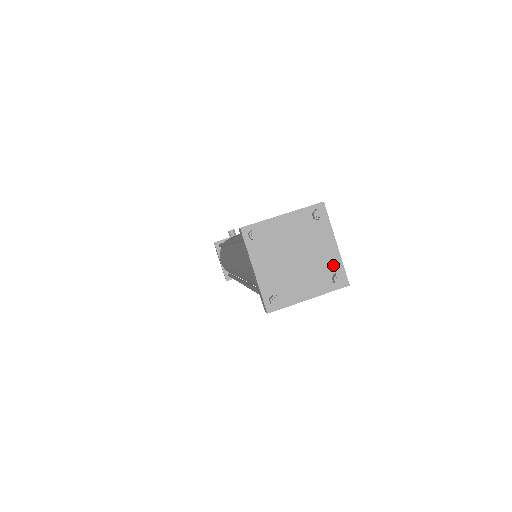
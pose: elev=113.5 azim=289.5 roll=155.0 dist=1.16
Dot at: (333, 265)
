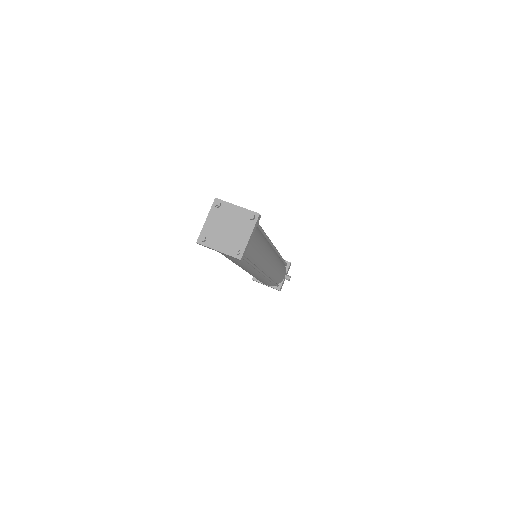
Dot at: (245, 214)
